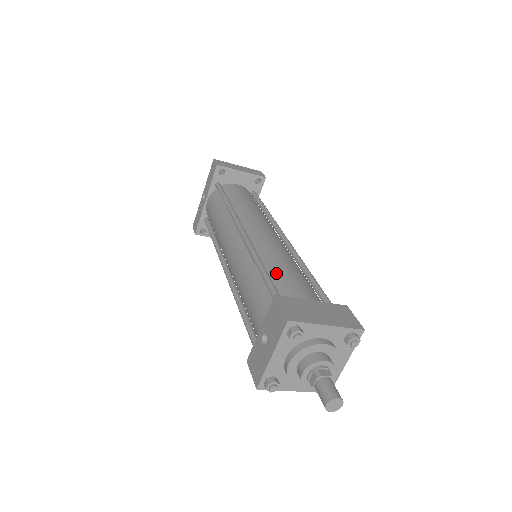
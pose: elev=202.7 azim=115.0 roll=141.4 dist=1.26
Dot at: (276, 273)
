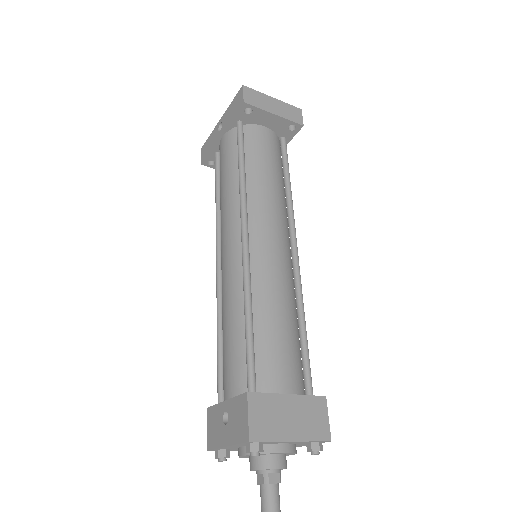
Dot at: (263, 332)
